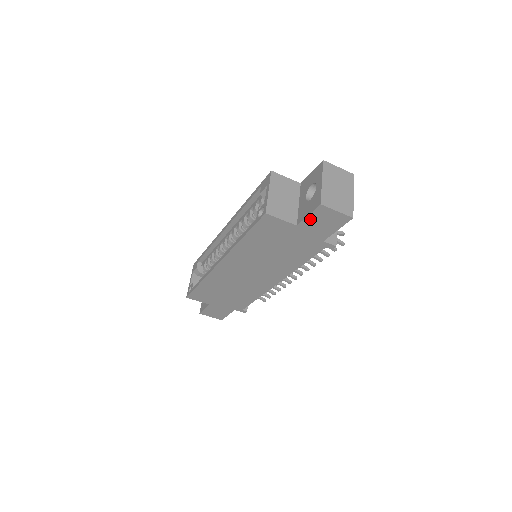
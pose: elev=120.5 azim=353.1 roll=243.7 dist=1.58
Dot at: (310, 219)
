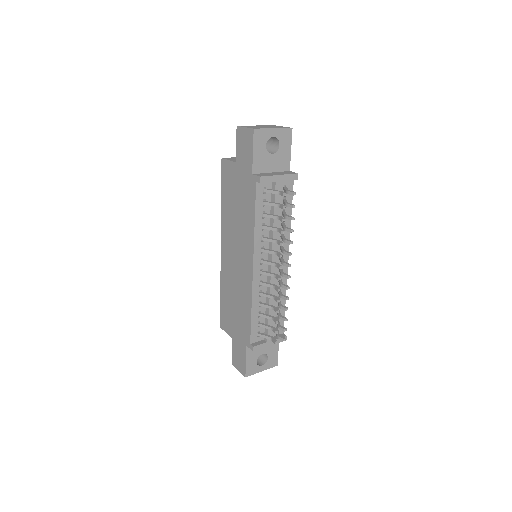
Dot at: (238, 149)
